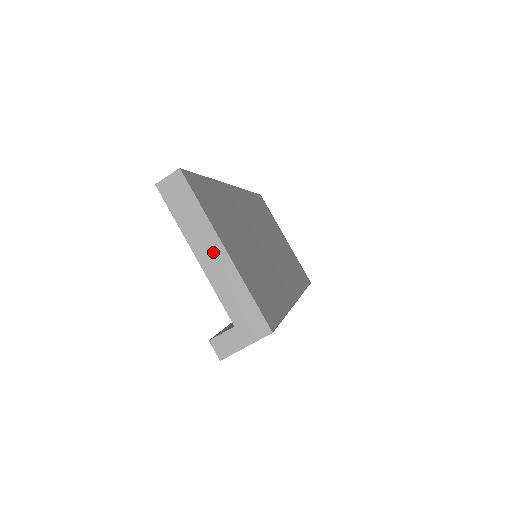
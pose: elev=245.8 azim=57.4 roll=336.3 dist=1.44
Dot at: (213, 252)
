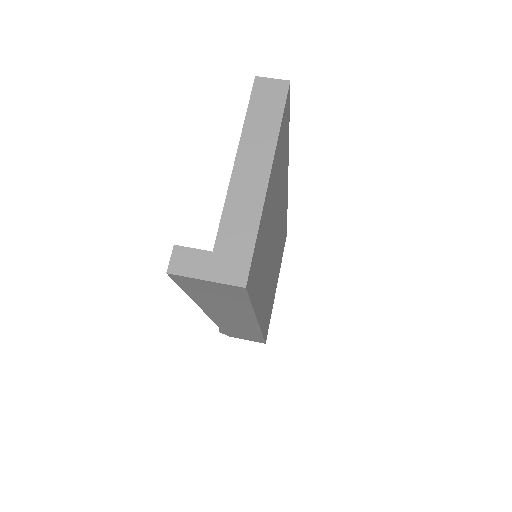
Dot at: (256, 169)
